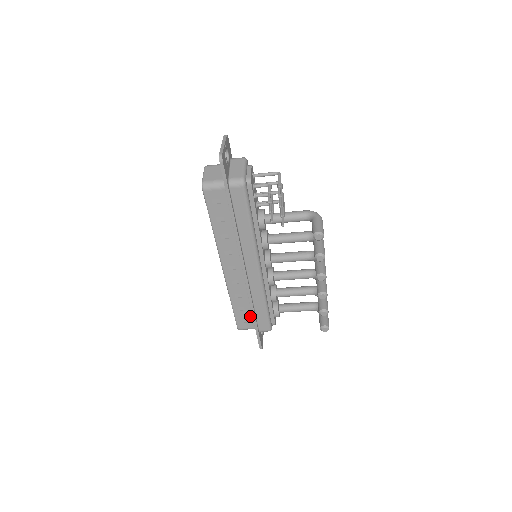
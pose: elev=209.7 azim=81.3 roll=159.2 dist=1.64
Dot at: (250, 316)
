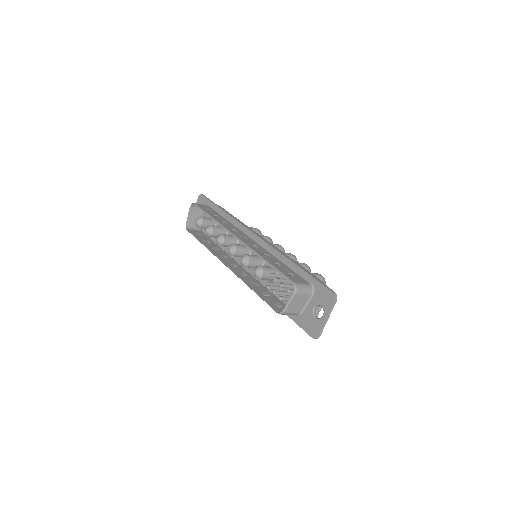
Dot at: occluded
